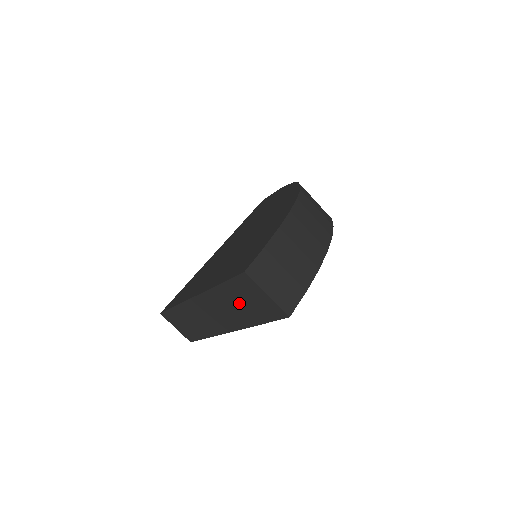
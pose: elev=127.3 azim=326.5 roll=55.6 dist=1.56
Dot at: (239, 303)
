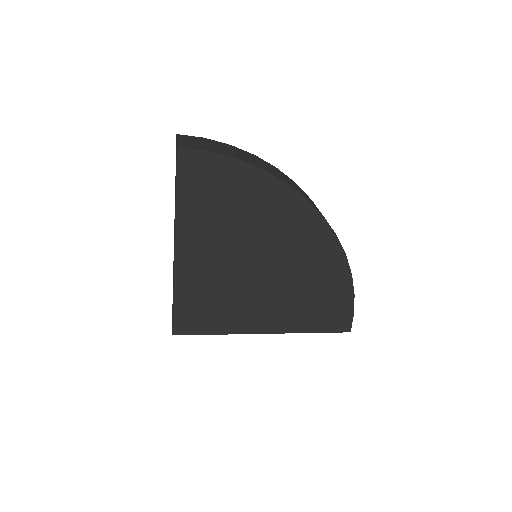
Dot at: occluded
